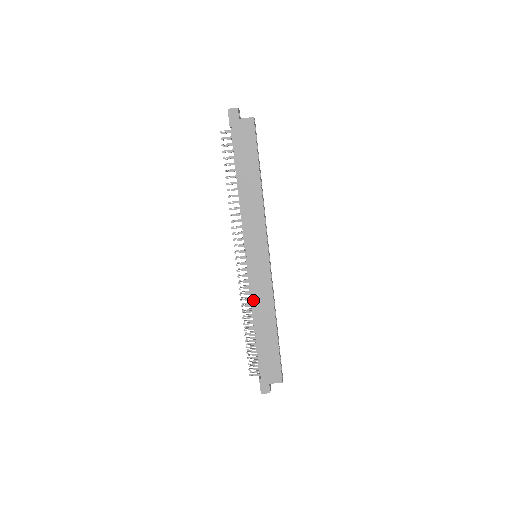
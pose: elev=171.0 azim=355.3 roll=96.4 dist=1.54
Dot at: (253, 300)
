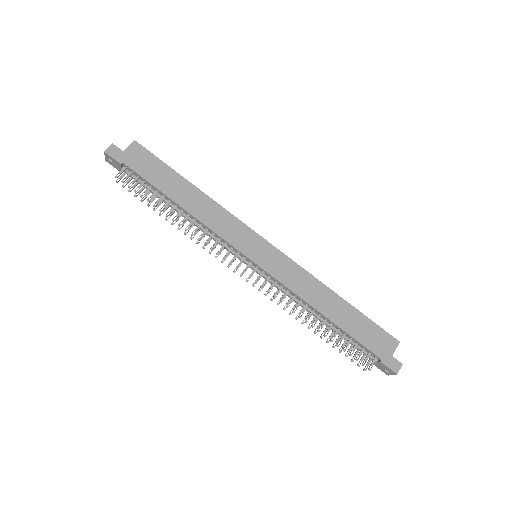
Dot at: (297, 293)
